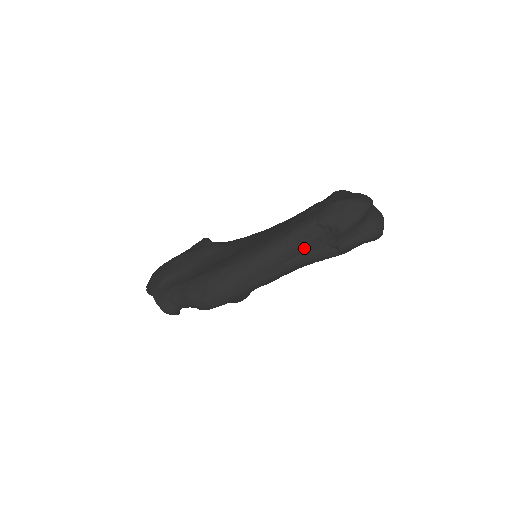
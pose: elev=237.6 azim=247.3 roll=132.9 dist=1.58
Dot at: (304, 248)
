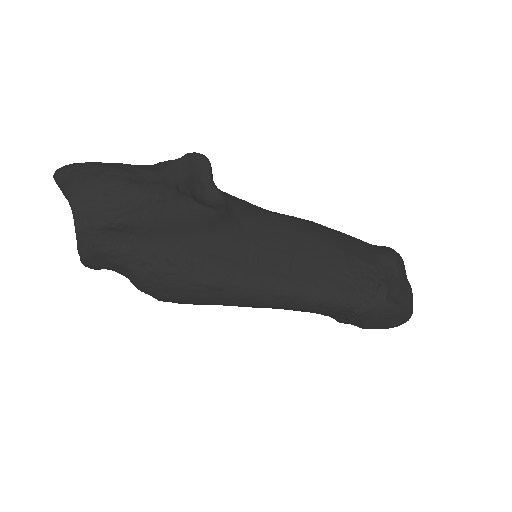
Dot at: occluded
